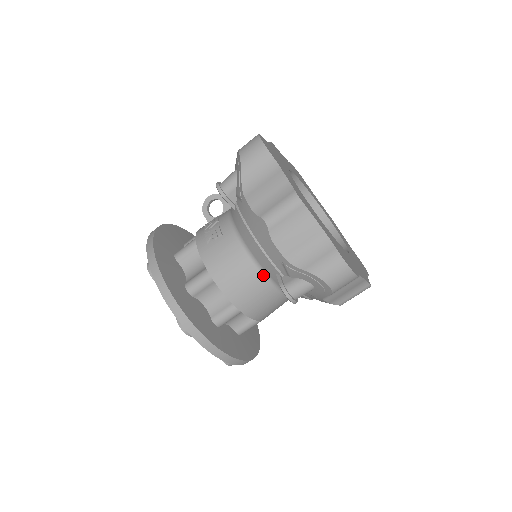
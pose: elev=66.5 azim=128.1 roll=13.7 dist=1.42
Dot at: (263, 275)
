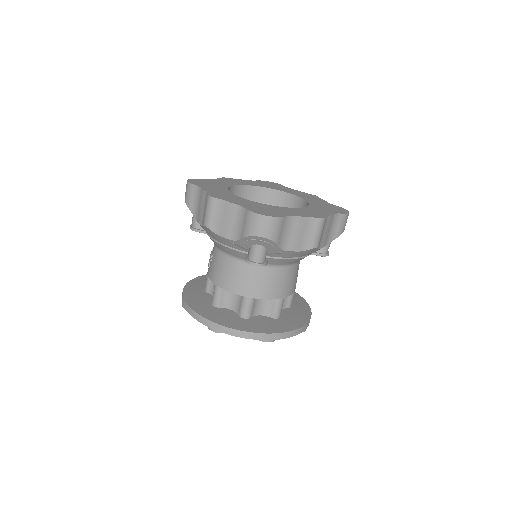
Dot at: (244, 262)
